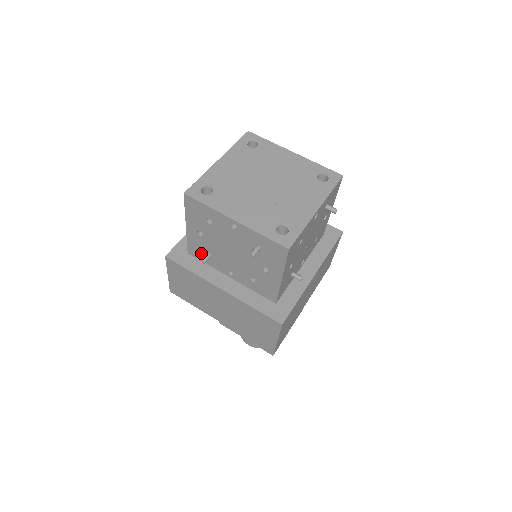
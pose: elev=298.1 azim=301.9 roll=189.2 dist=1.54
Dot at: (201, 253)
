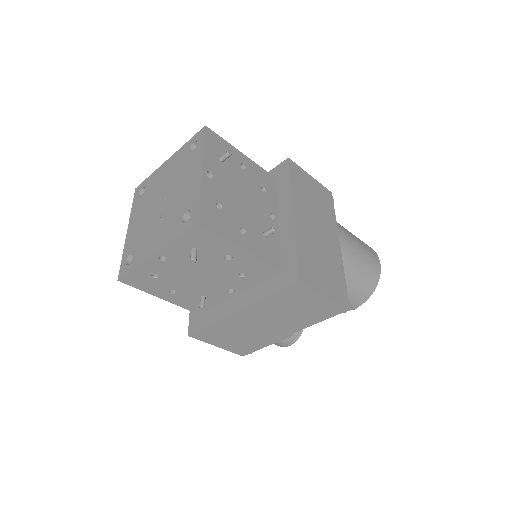
Dot at: occluded
